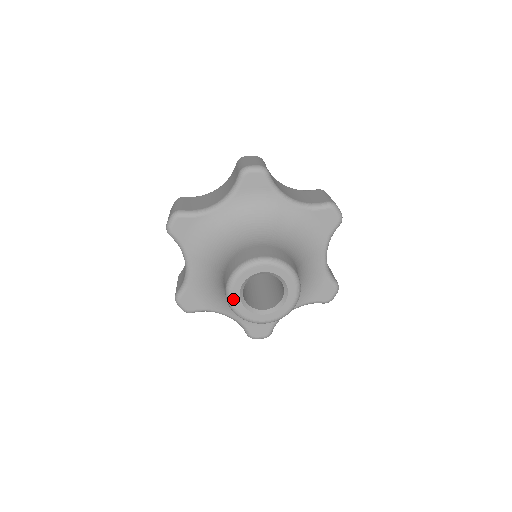
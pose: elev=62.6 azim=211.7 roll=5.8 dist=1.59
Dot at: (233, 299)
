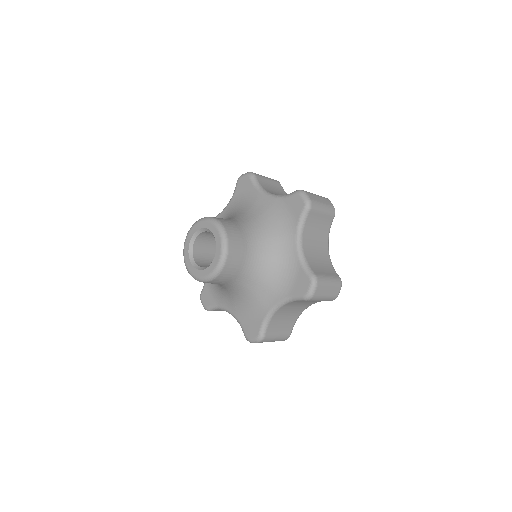
Dot at: (185, 256)
